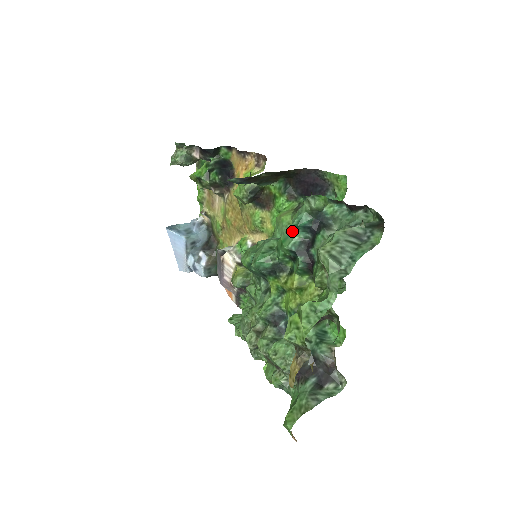
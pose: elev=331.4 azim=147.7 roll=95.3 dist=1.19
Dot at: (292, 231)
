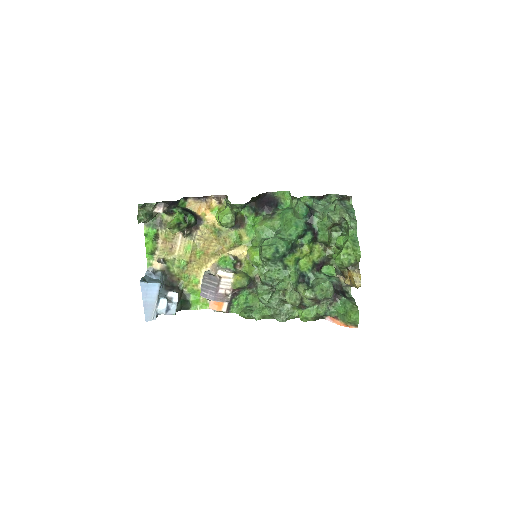
Dot at: (296, 221)
